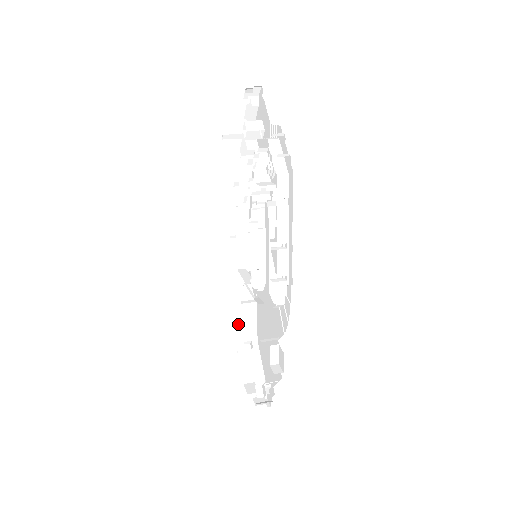
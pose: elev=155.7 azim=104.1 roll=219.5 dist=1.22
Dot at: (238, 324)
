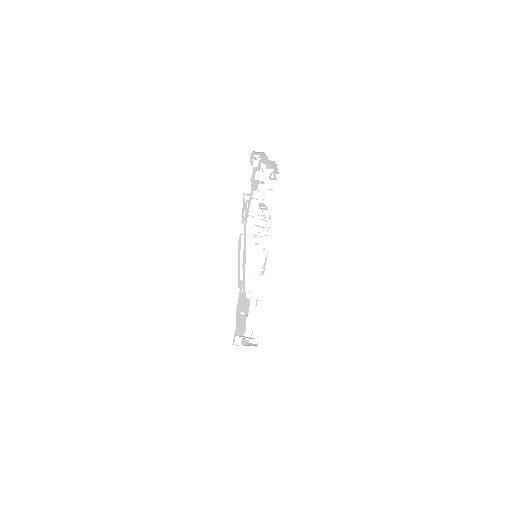
Dot at: (253, 288)
